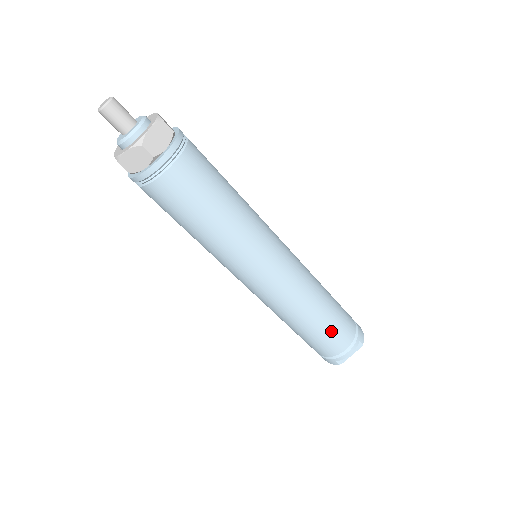
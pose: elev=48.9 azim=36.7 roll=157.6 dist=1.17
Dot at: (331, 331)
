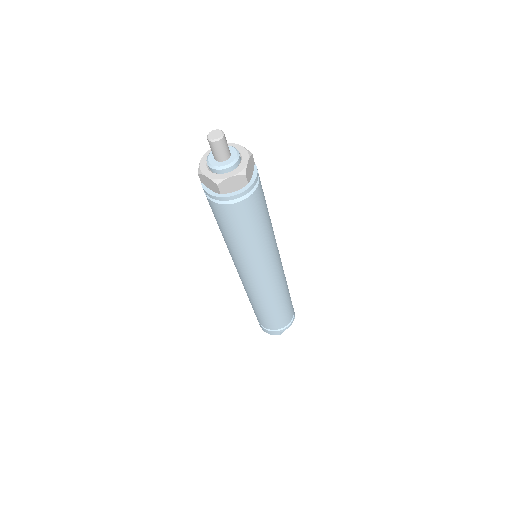
Dot at: (287, 310)
